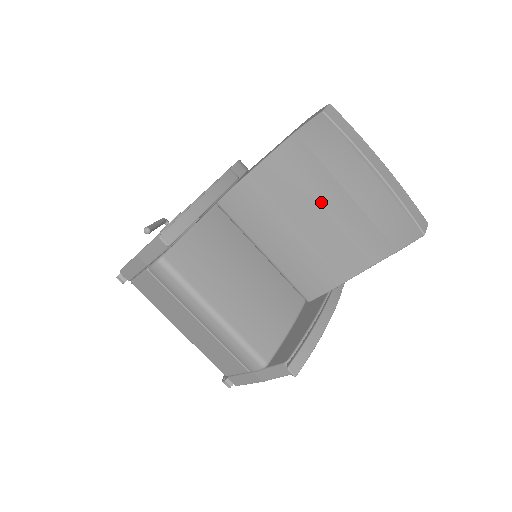
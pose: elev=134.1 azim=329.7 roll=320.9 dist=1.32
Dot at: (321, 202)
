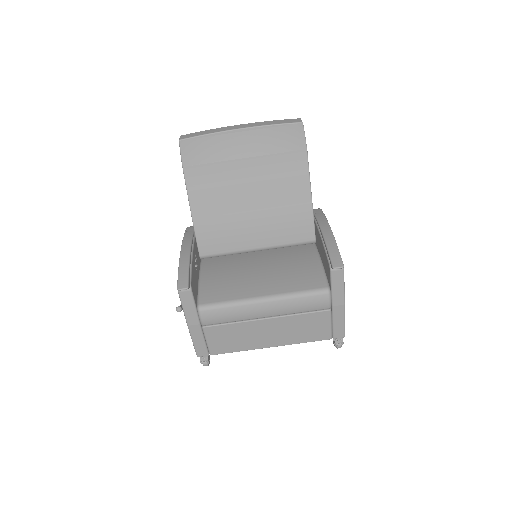
Dot at: (240, 181)
